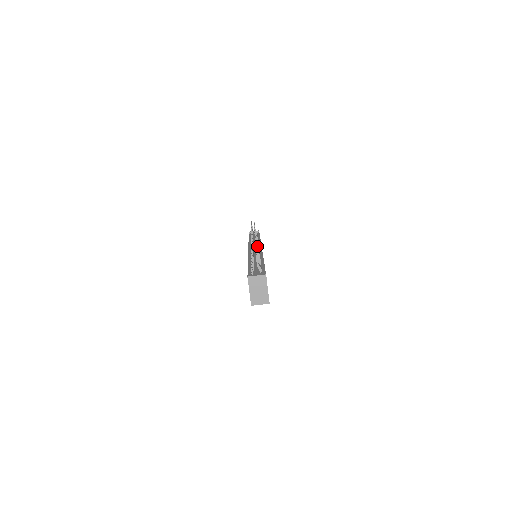
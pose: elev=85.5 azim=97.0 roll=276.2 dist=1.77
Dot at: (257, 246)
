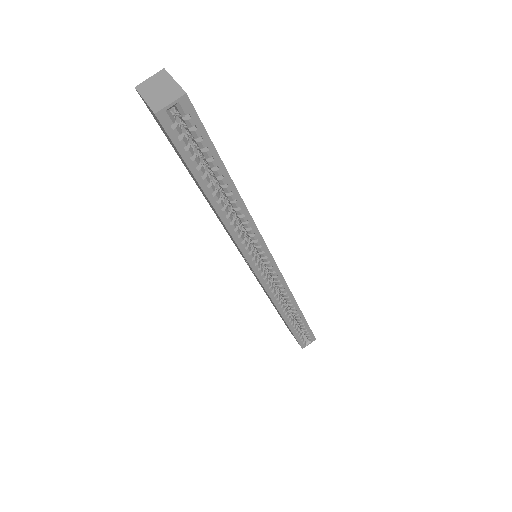
Dot at: occluded
